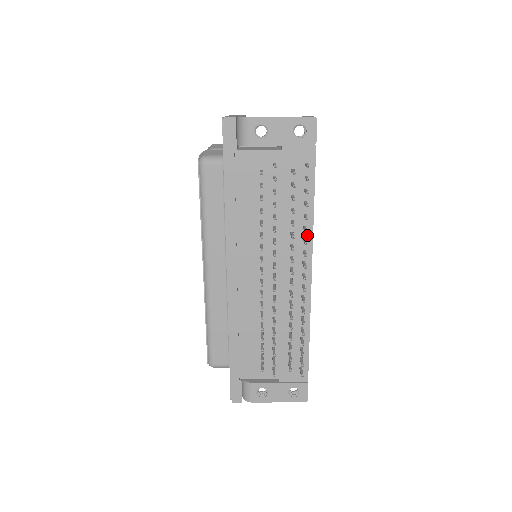
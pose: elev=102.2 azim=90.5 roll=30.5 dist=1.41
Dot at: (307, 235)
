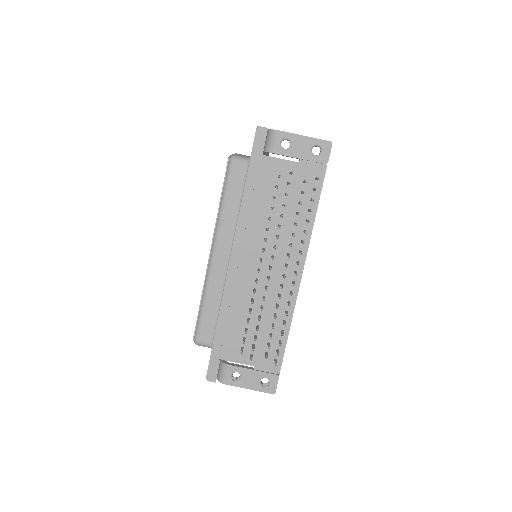
Dot at: (305, 238)
